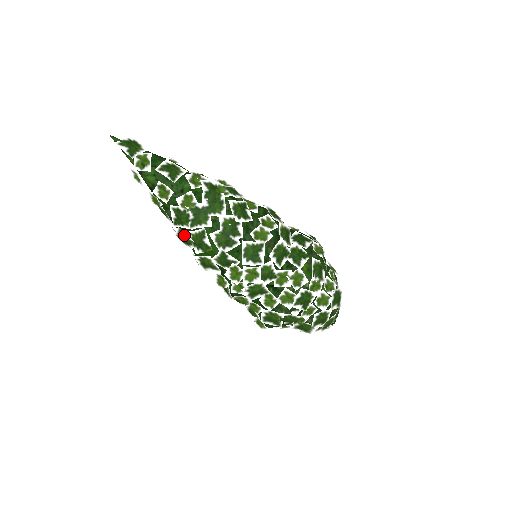
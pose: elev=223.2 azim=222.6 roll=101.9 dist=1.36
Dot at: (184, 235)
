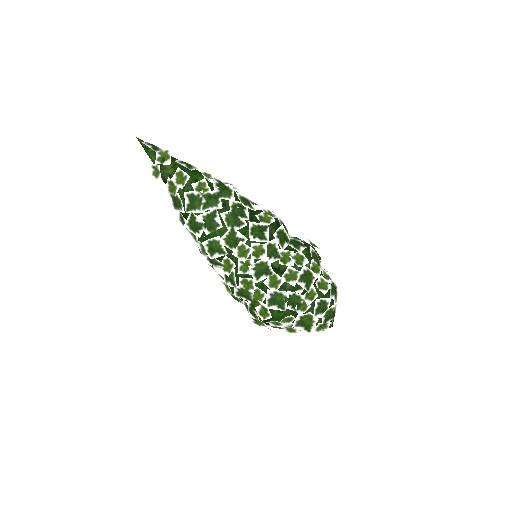
Dot at: (196, 219)
